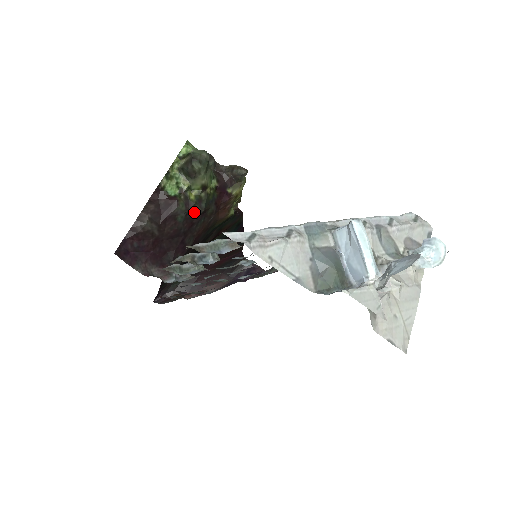
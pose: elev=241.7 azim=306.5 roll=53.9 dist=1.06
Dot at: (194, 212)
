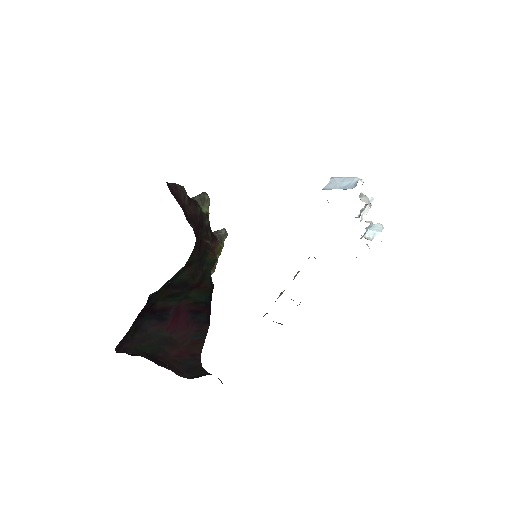
Dot at: (204, 218)
